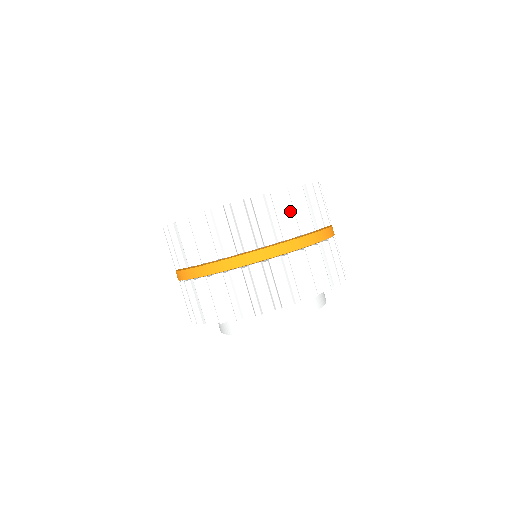
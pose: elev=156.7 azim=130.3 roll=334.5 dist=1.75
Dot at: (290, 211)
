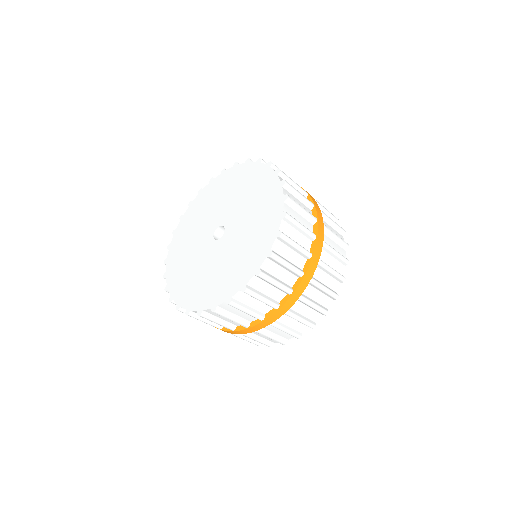
Dot at: (300, 228)
